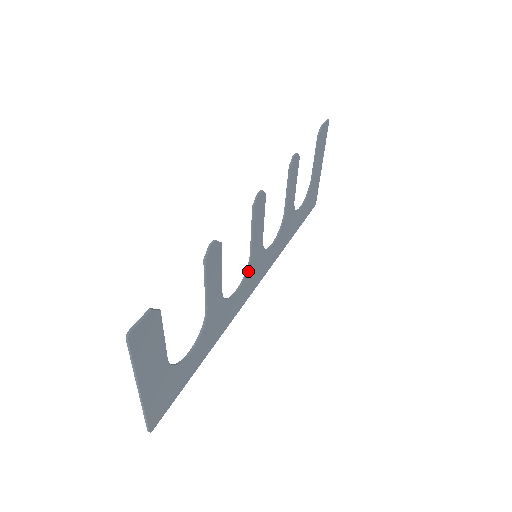
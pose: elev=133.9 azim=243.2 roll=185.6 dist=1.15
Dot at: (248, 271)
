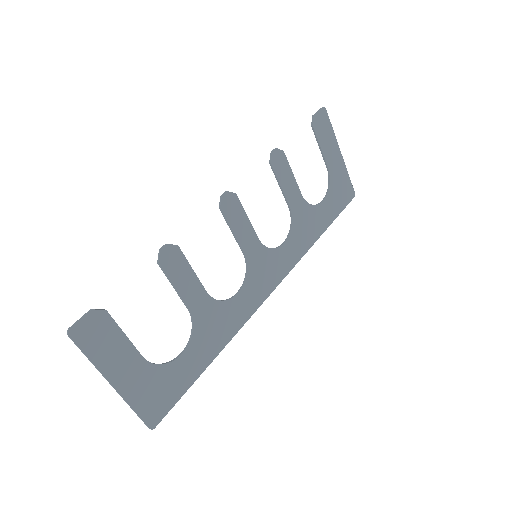
Dot at: (248, 272)
